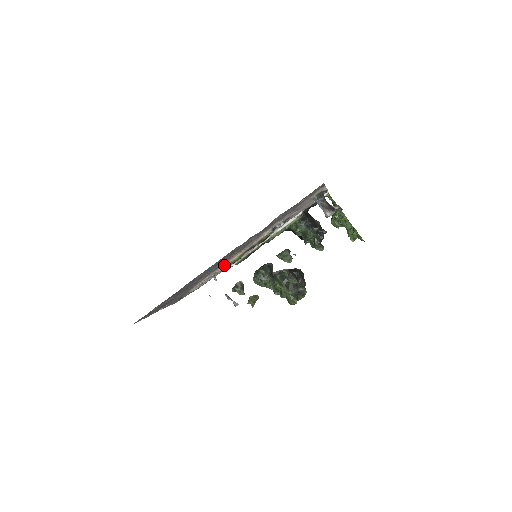
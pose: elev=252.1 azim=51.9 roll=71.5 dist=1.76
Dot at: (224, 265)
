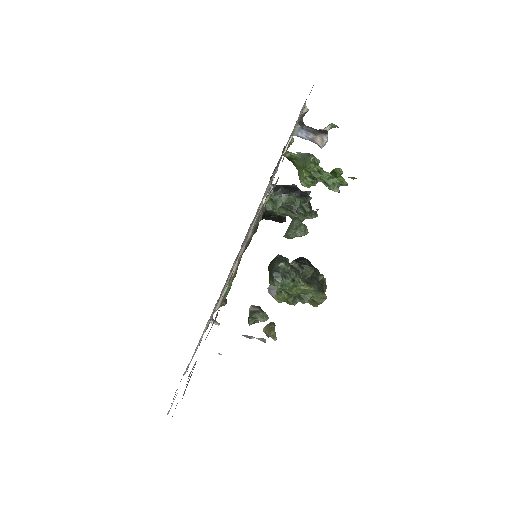
Dot at: (222, 292)
